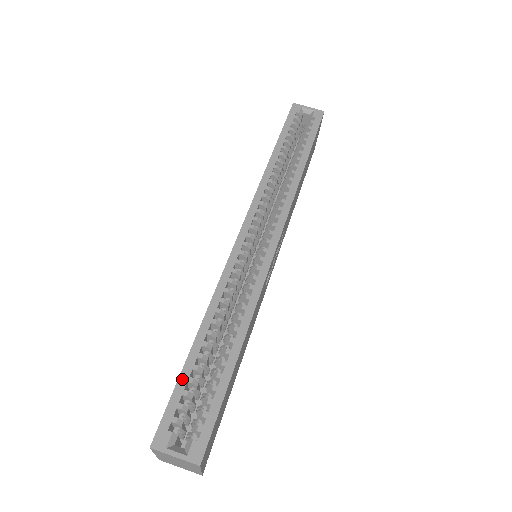
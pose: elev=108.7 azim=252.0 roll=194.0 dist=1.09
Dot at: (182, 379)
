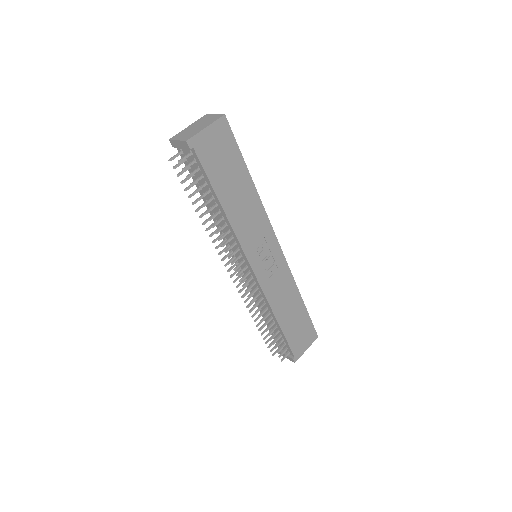
Dot at: occluded
